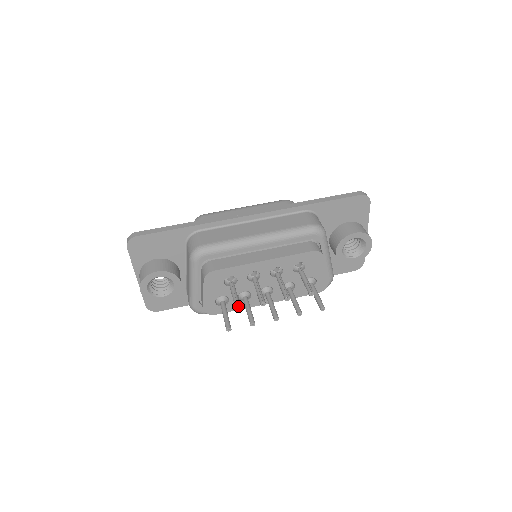
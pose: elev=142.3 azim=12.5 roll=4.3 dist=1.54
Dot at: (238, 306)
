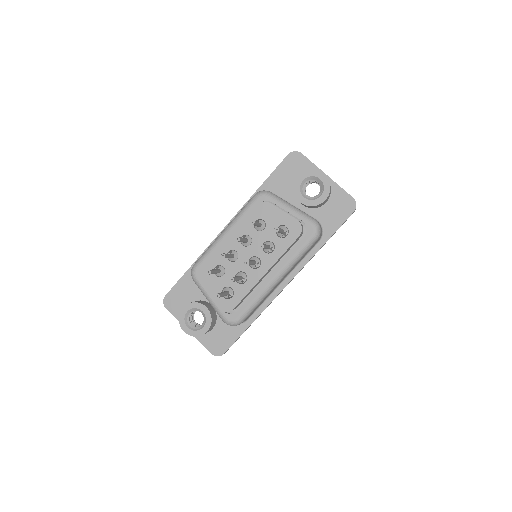
Dot at: (207, 270)
